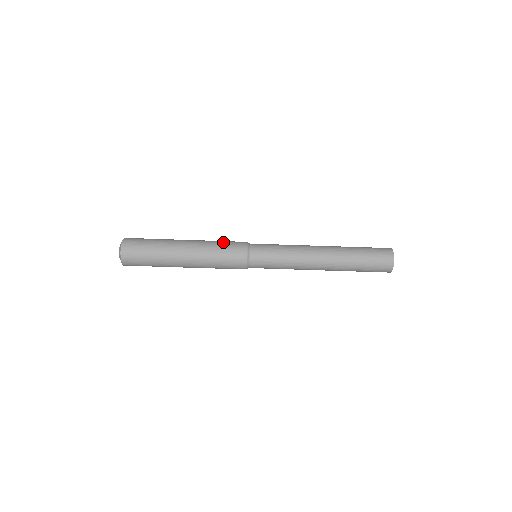
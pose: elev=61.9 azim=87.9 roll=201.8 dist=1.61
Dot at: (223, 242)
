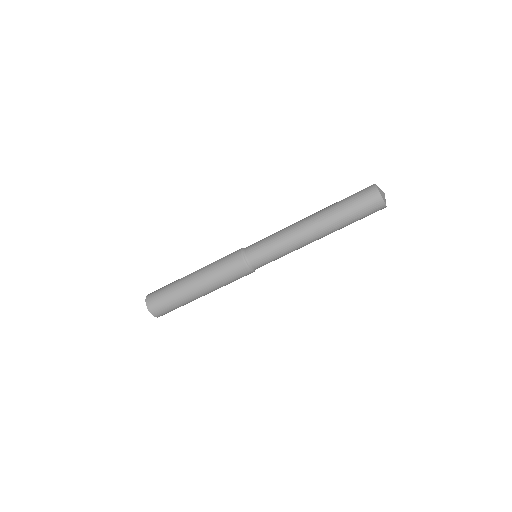
Dot at: (221, 263)
